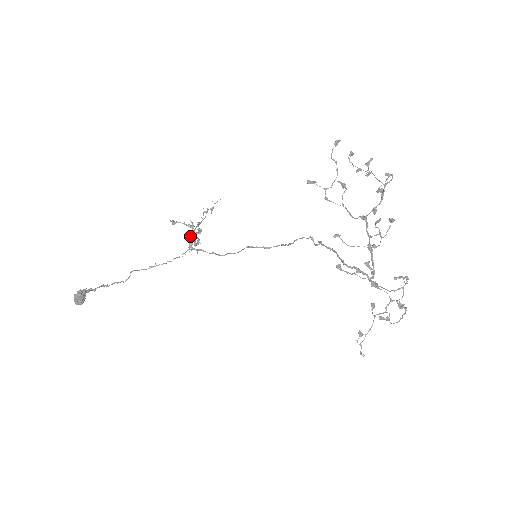
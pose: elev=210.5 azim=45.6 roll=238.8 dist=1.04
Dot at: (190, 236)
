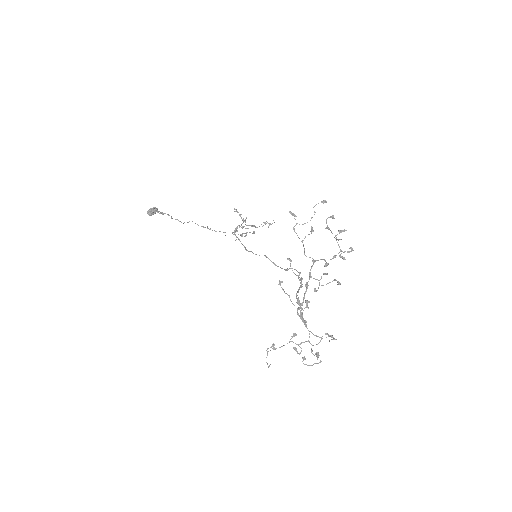
Dot at: (239, 225)
